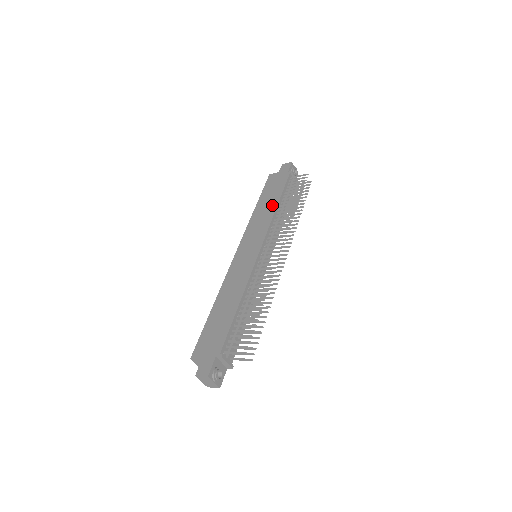
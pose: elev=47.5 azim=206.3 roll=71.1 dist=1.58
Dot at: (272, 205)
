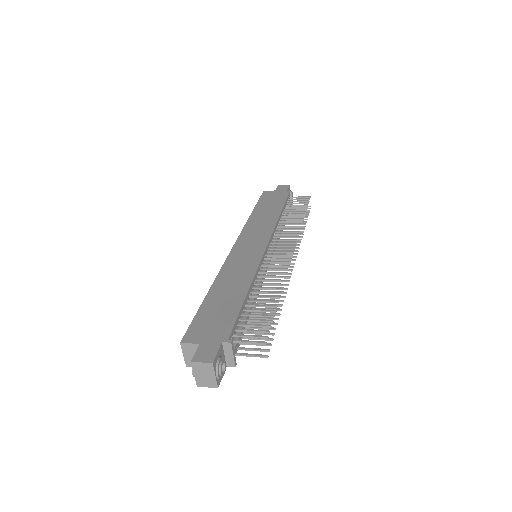
Dot at: (273, 213)
